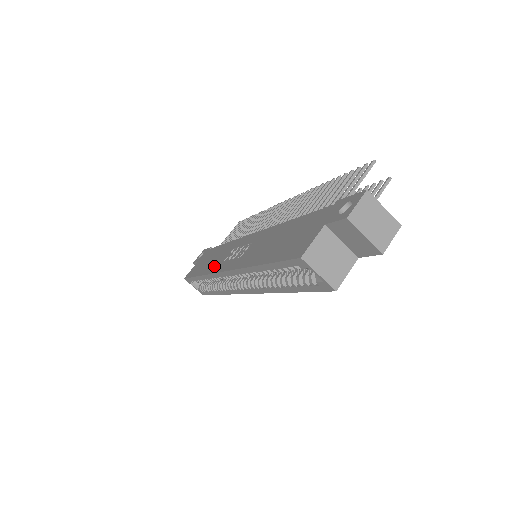
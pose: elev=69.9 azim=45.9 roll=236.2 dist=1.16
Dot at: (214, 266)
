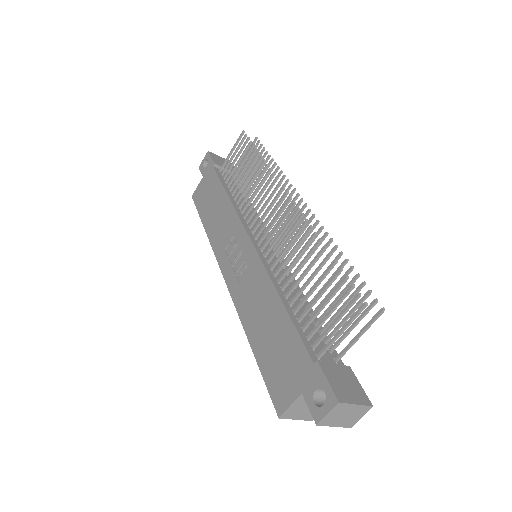
Dot at: (217, 241)
